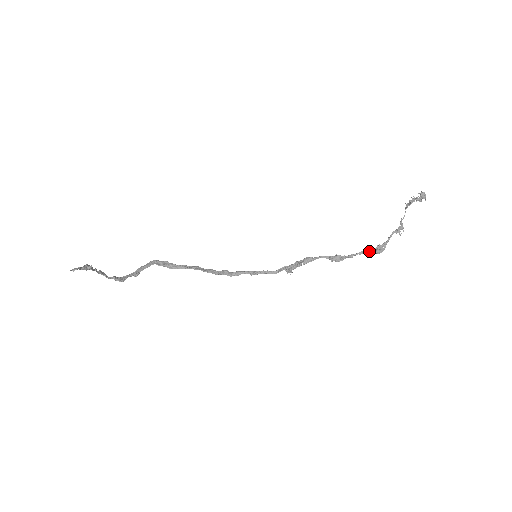
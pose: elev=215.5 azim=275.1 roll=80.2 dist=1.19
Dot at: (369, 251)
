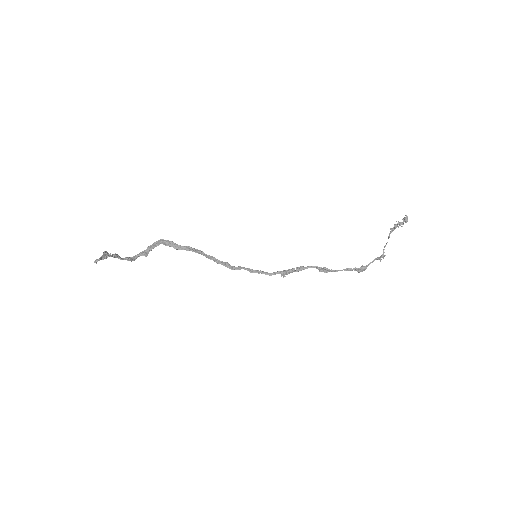
Dot at: (352, 269)
